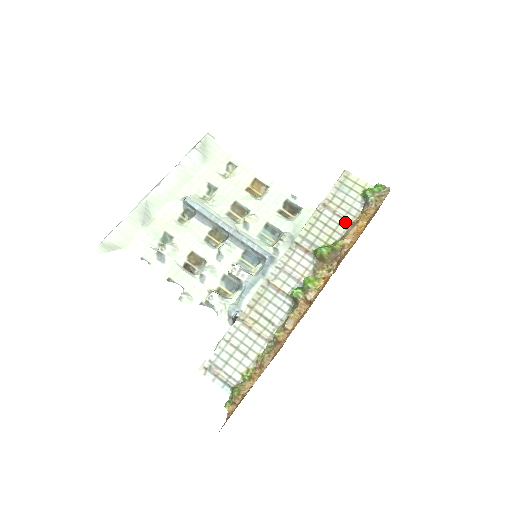
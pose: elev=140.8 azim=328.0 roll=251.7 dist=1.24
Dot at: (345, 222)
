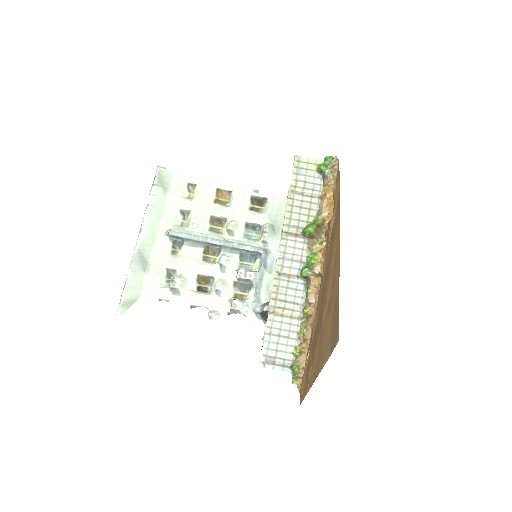
Dot at: (314, 199)
